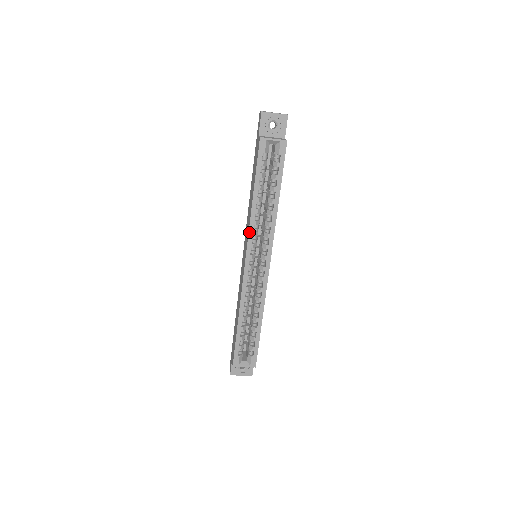
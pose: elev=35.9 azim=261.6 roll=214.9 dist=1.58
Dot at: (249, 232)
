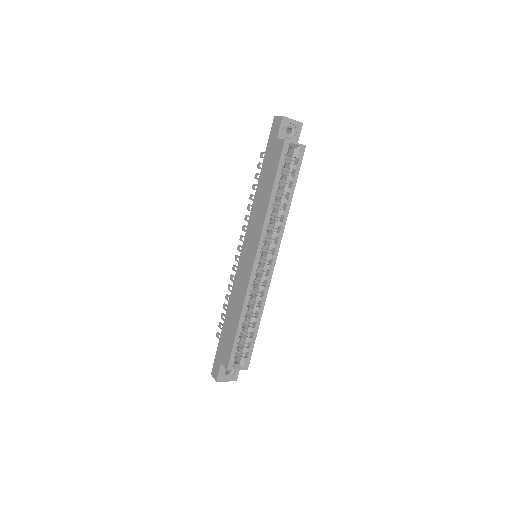
Dot at: (262, 230)
